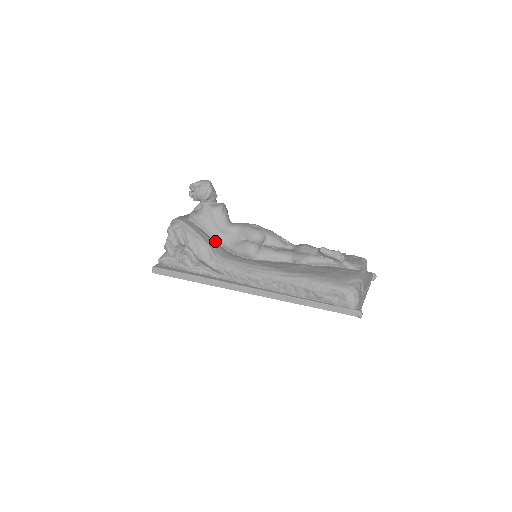
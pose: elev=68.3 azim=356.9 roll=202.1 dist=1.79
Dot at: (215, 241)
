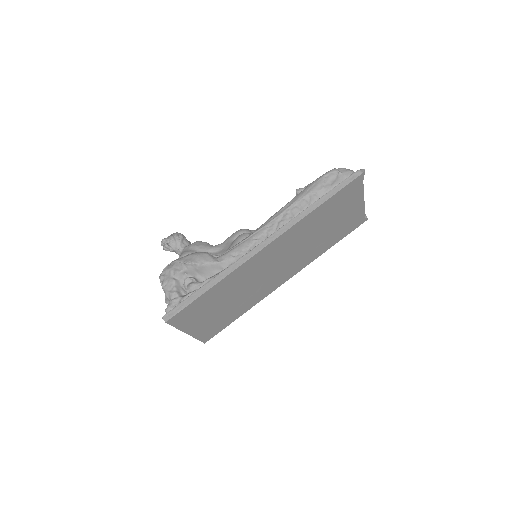
Dot at: occluded
